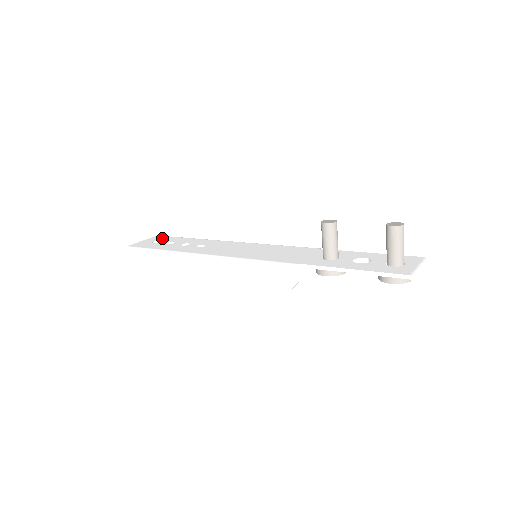
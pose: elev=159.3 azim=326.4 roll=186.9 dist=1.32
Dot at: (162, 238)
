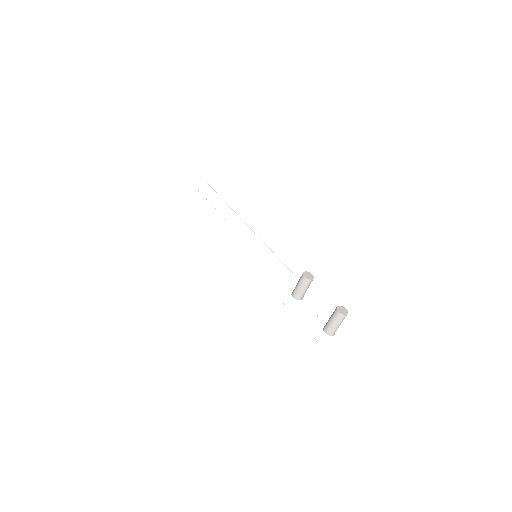
Dot at: (207, 189)
